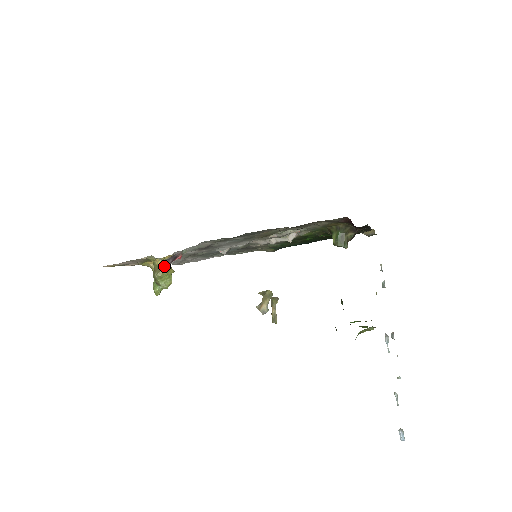
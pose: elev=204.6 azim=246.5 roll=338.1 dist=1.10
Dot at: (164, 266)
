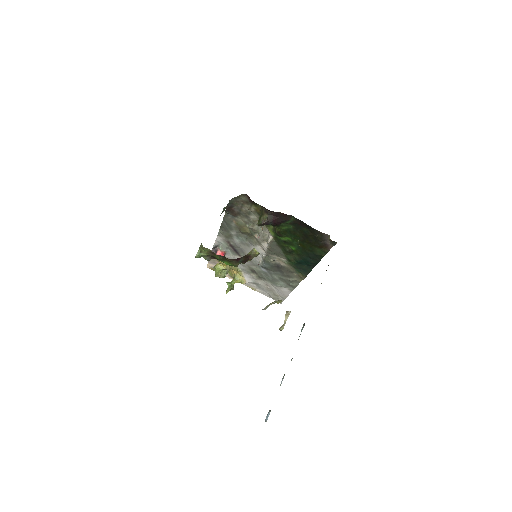
Dot at: (220, 263)
